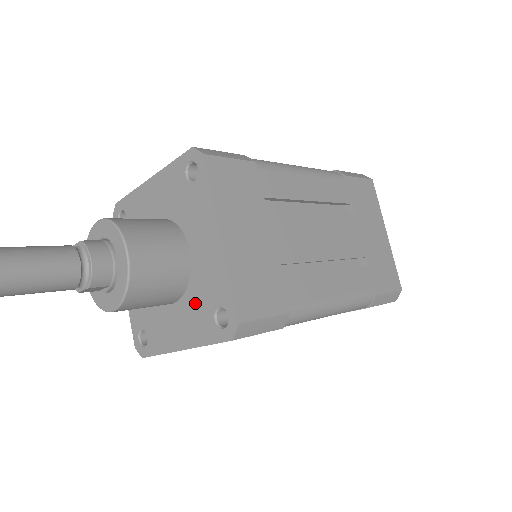
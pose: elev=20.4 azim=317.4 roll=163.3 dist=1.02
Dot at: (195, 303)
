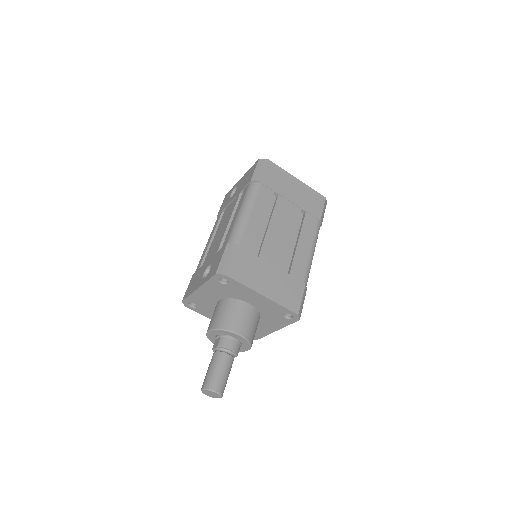
Dot at: (270, 317)
